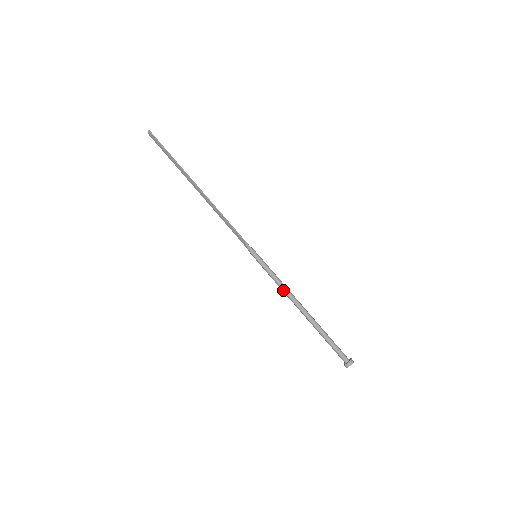
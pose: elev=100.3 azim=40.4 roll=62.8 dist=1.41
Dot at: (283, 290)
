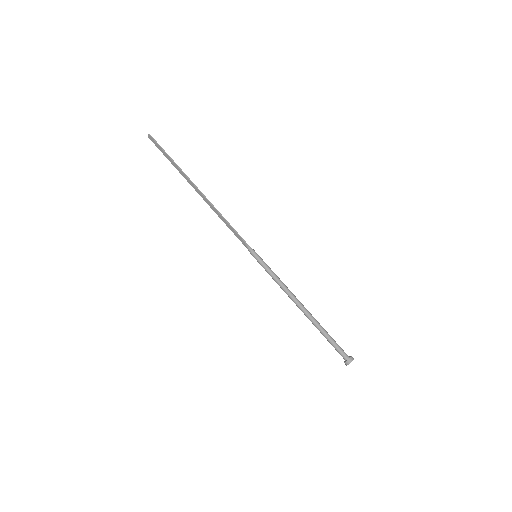
Dot at: (283, 289)
